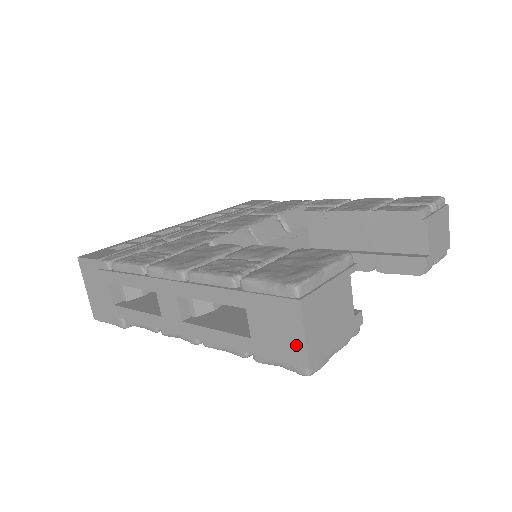
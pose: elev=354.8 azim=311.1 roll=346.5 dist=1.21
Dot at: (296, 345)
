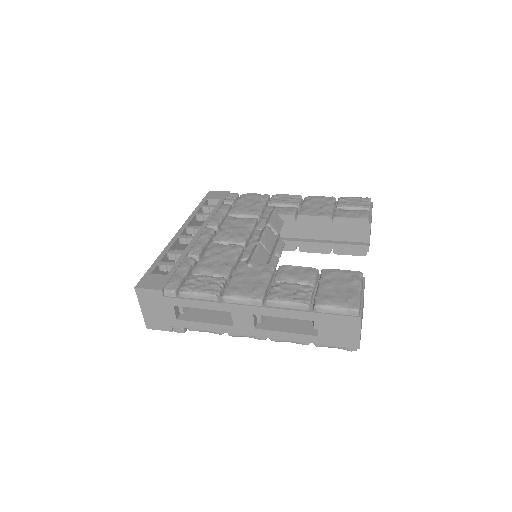
Dot at: (353, 338)
